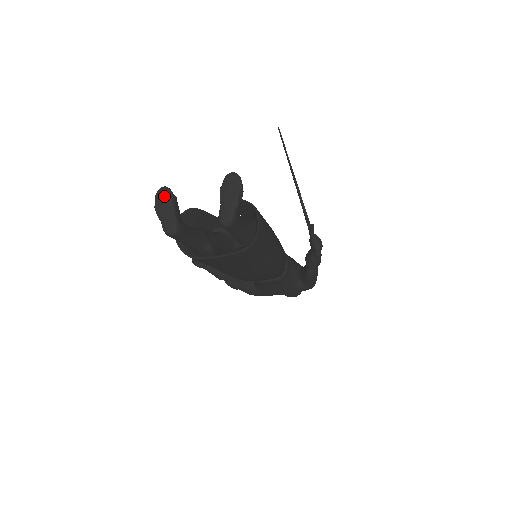
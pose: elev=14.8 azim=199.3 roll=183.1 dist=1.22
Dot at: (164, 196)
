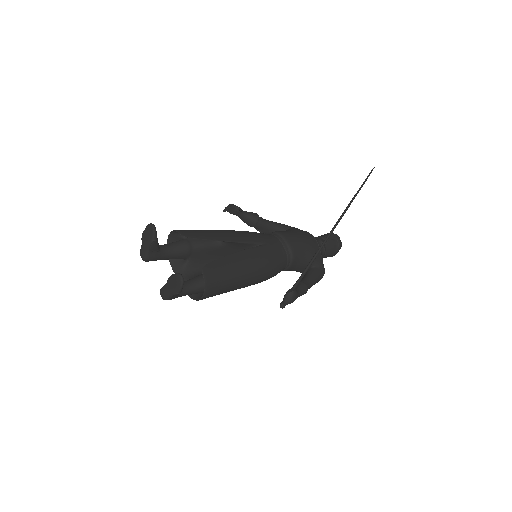
Dot at: (149, 234)
